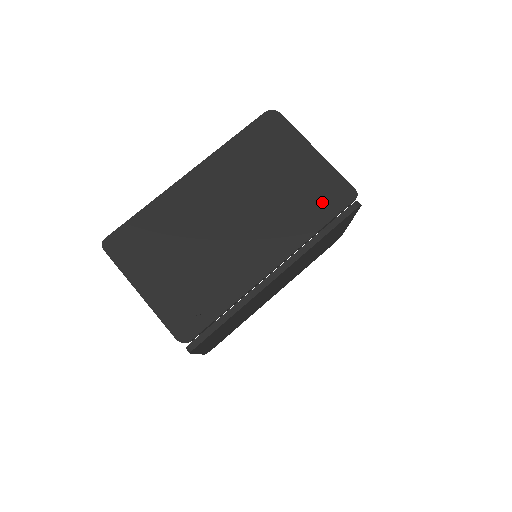
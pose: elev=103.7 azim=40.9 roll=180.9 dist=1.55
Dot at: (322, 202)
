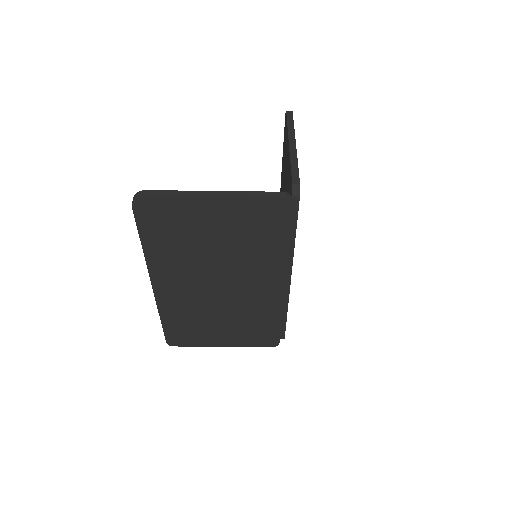
Dot at: (267, 228)
